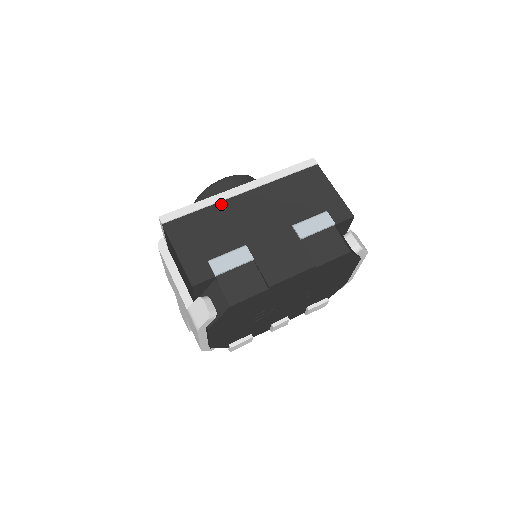
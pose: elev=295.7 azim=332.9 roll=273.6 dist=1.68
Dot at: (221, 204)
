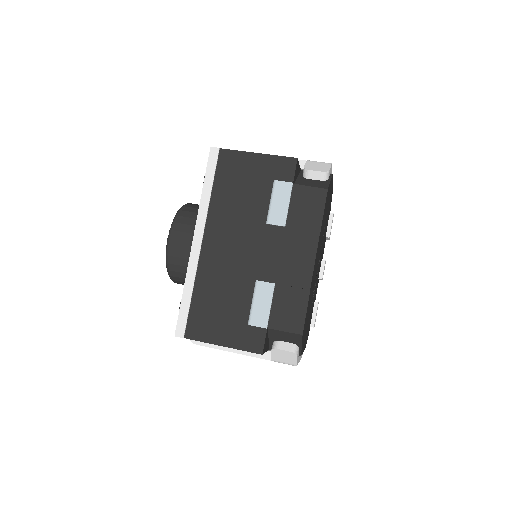
Dot at: (200, 271)
